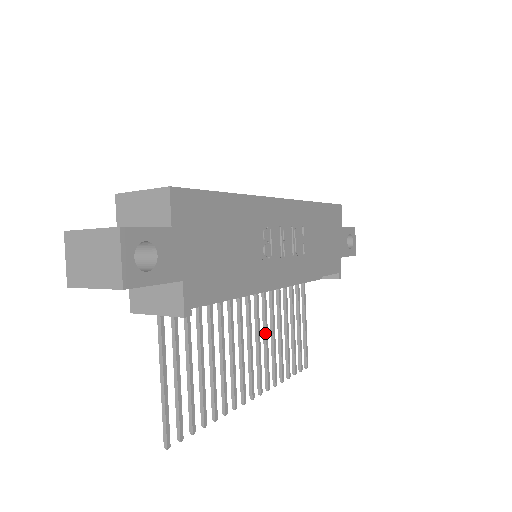
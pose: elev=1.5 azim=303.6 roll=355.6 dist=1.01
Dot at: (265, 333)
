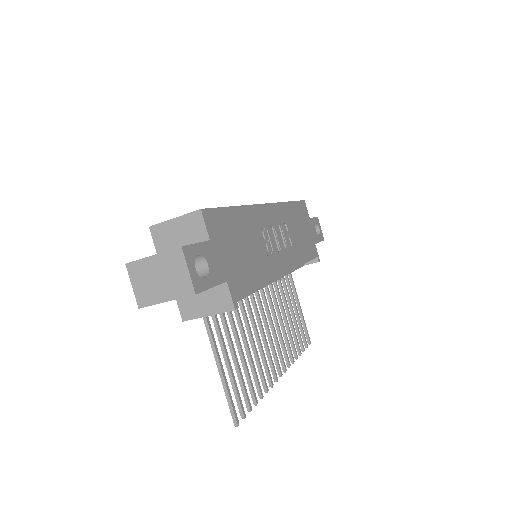
Dot at: (275, 320)
